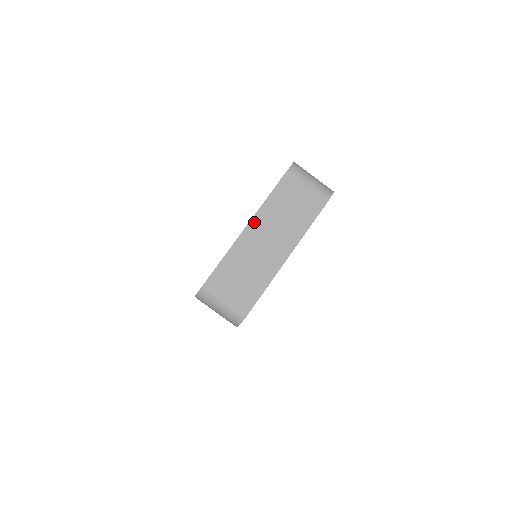
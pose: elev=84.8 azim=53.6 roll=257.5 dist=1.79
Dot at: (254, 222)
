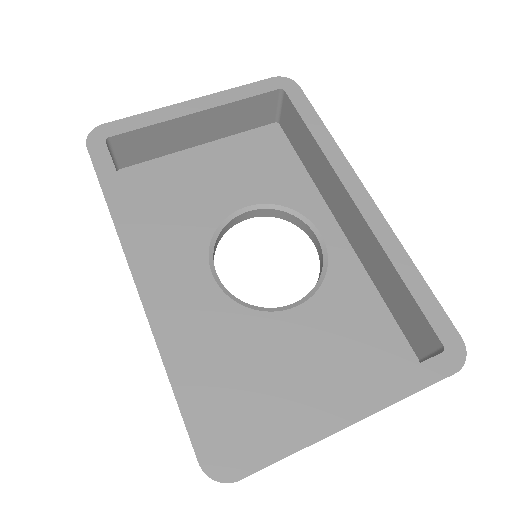
Dot at: occluded
